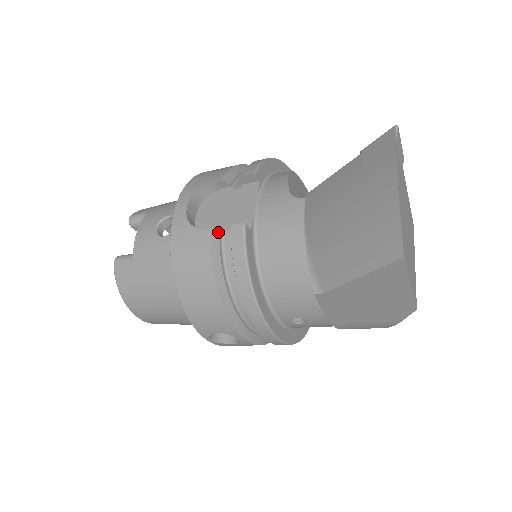
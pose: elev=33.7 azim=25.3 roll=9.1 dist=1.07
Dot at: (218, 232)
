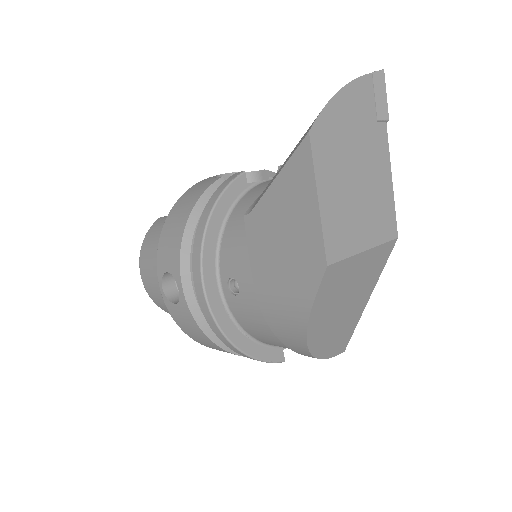
Dot at: occluded
